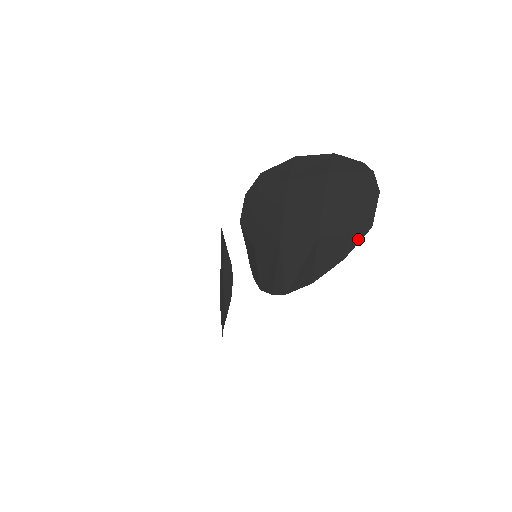
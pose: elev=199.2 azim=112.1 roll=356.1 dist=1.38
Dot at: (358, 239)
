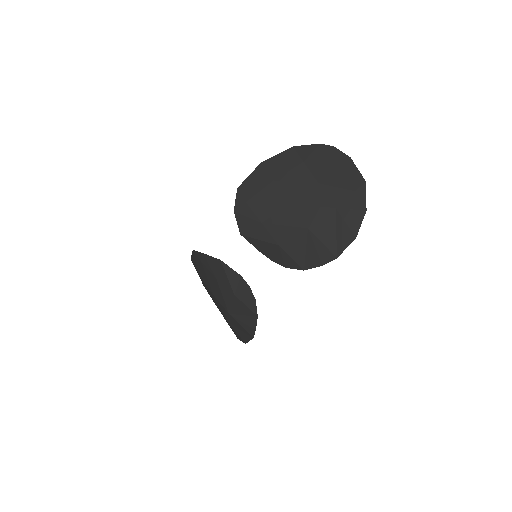
Dot at: (364, 193)
